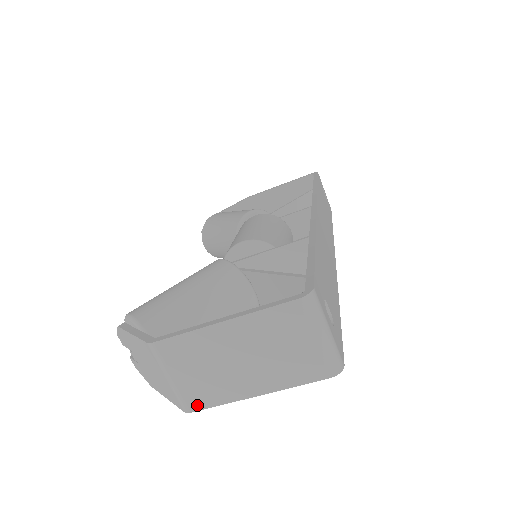
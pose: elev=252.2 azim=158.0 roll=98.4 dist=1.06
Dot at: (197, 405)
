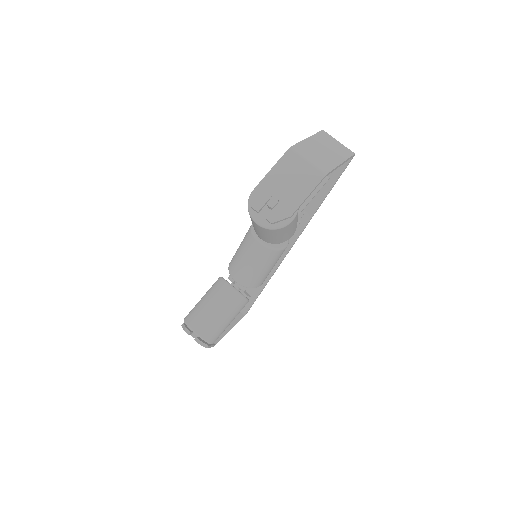
Dot at: (327, 170)
